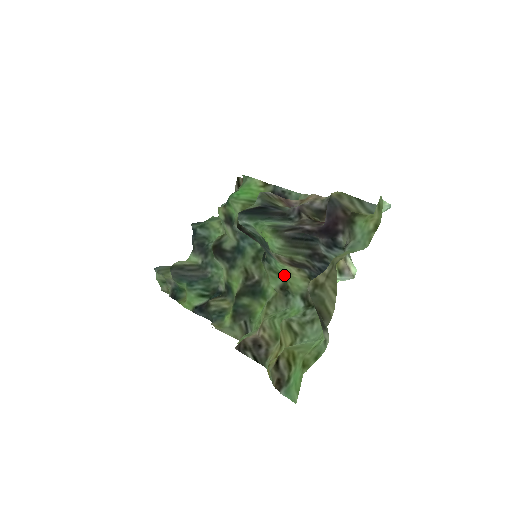
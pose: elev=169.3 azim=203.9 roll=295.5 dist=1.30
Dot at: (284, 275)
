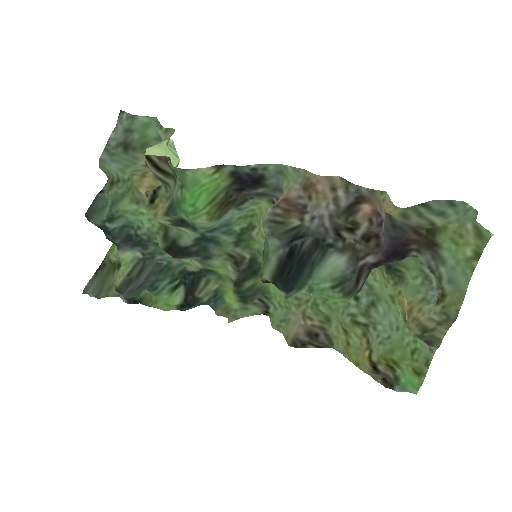
Dot at: occluded
